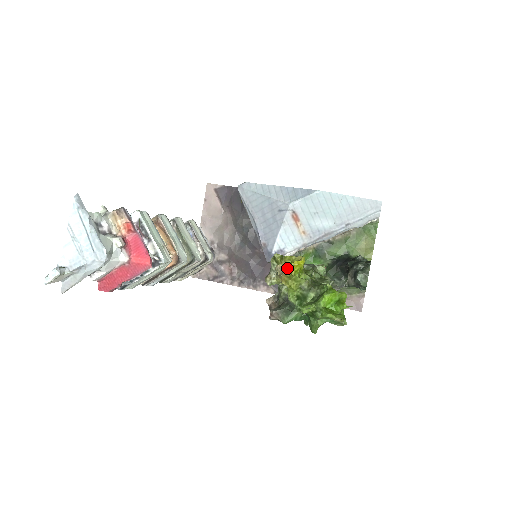
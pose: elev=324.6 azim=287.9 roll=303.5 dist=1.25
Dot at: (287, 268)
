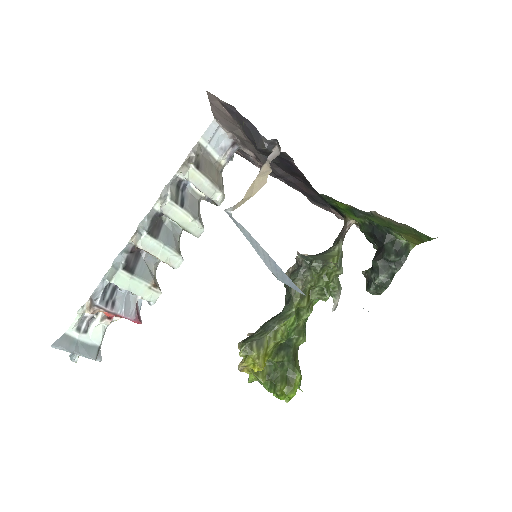
Dot at: (249, 365)
